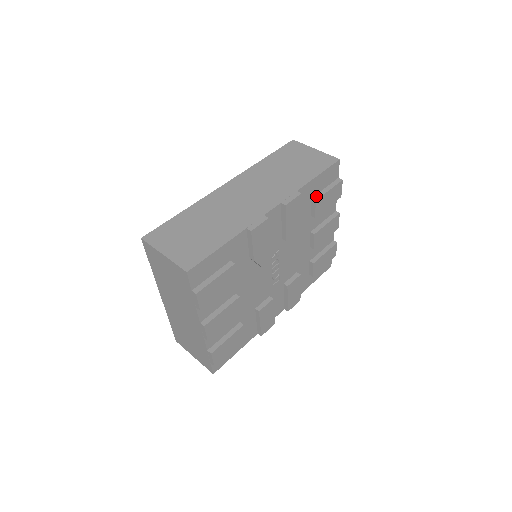
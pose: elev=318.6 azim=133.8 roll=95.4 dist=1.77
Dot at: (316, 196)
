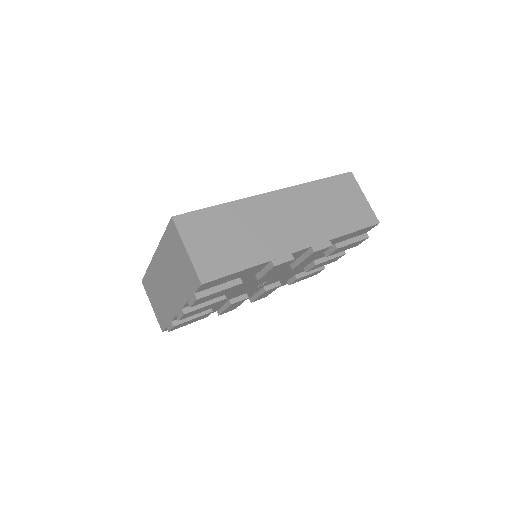
Dot at: (340, 243)
